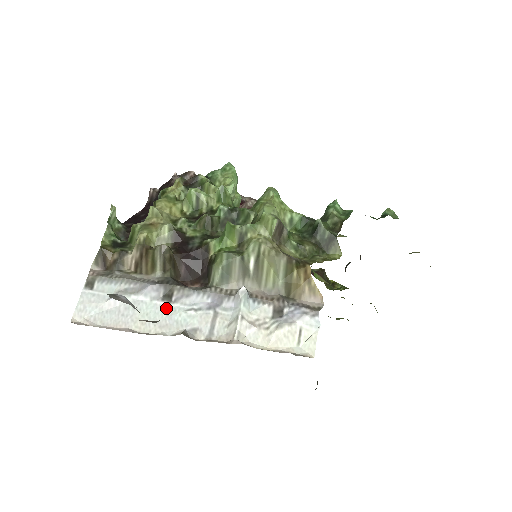
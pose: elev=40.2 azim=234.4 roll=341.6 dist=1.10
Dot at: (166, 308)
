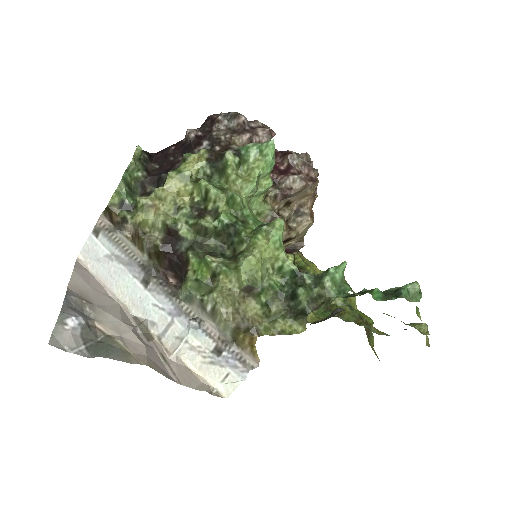
Dot at: (141, 291)
